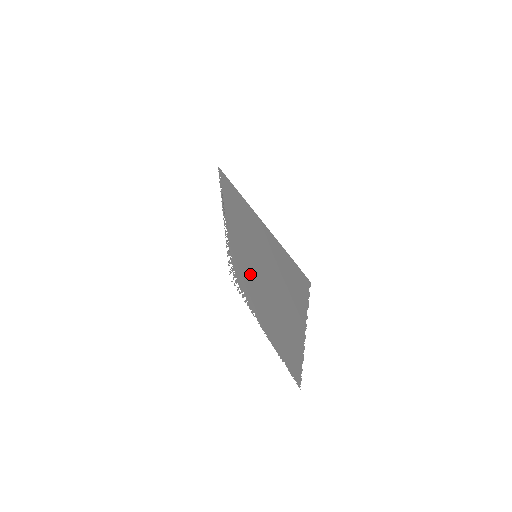
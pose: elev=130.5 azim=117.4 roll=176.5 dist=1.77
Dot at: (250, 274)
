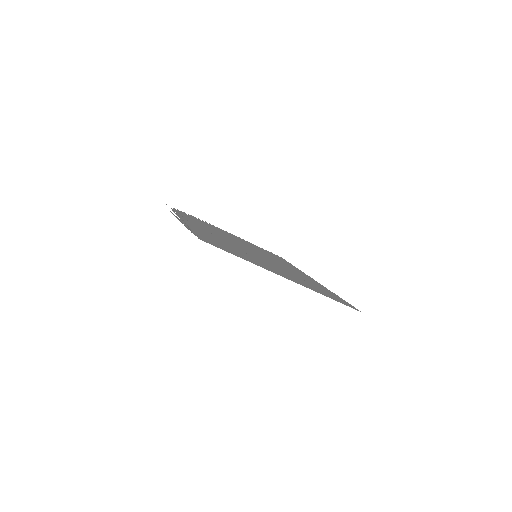
Dot at: occluded
